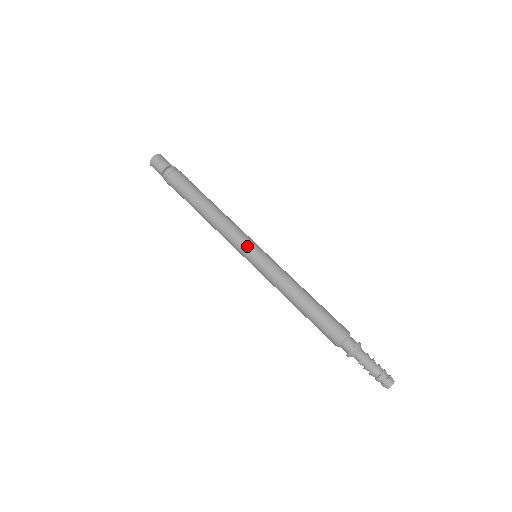
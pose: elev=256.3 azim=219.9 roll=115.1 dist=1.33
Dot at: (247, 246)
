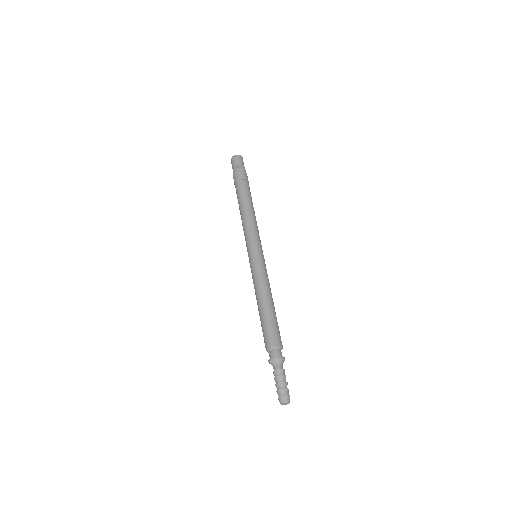
Dot at: (253, 244)
